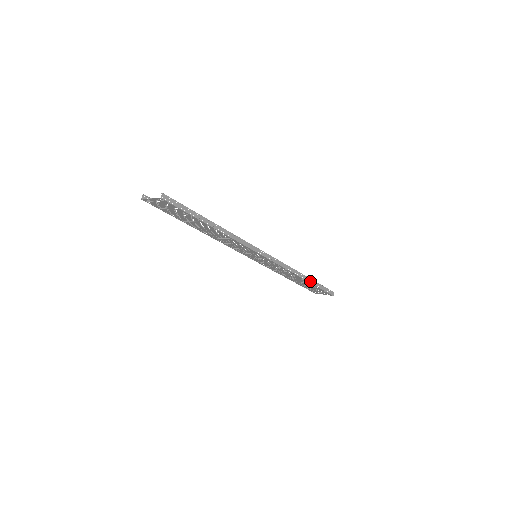
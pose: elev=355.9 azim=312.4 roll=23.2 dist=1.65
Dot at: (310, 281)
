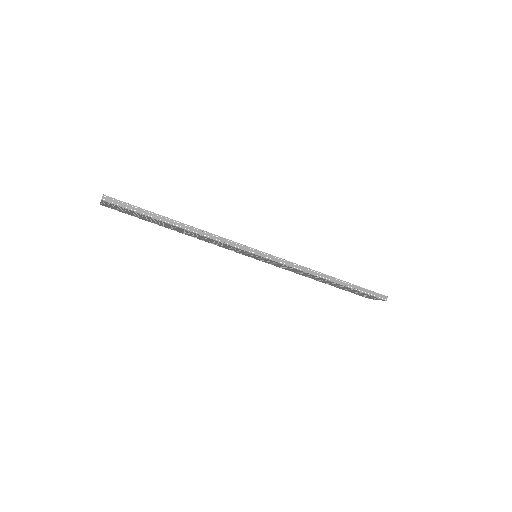
Dot at: (341, 283)
